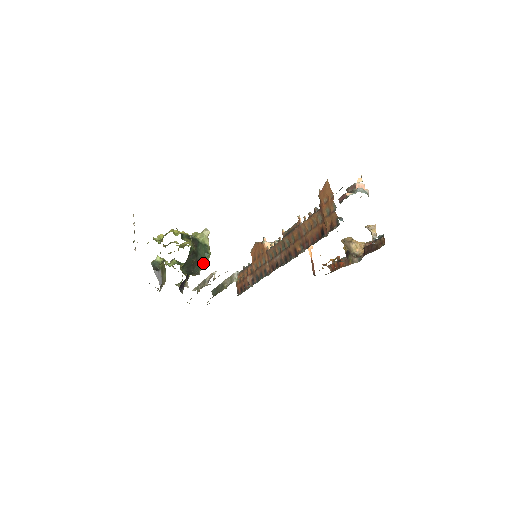
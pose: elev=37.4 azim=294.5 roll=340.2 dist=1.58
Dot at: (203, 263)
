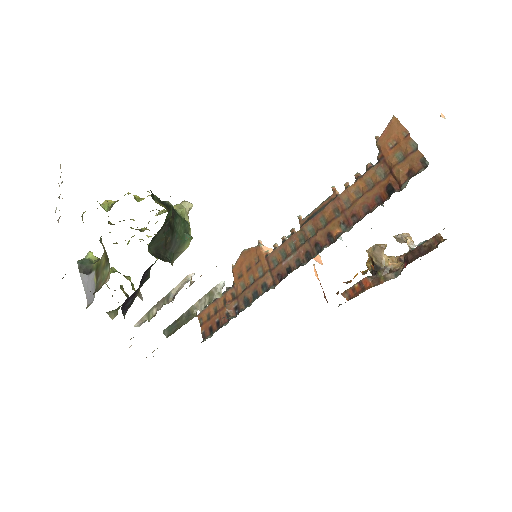
Dot at: (179, 250)
